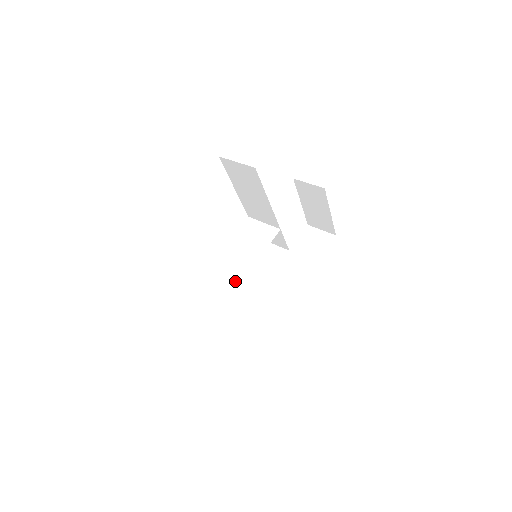
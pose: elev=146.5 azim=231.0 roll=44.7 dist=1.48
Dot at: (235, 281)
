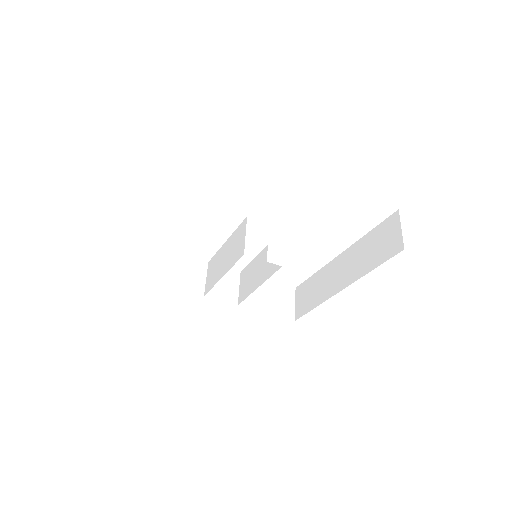
Dot at: (214, 280)
